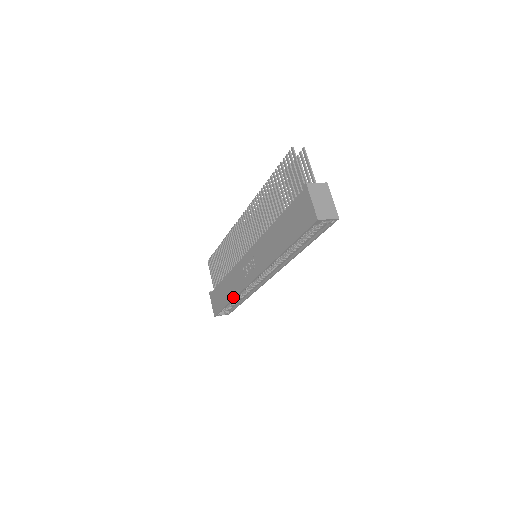
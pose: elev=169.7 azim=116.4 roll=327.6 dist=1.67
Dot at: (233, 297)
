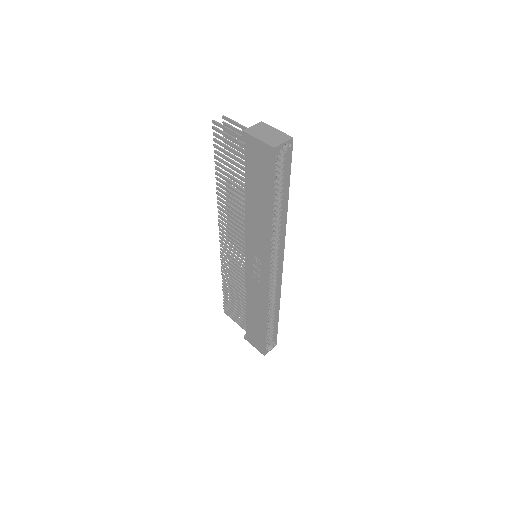
Dot at: (264, 315)
